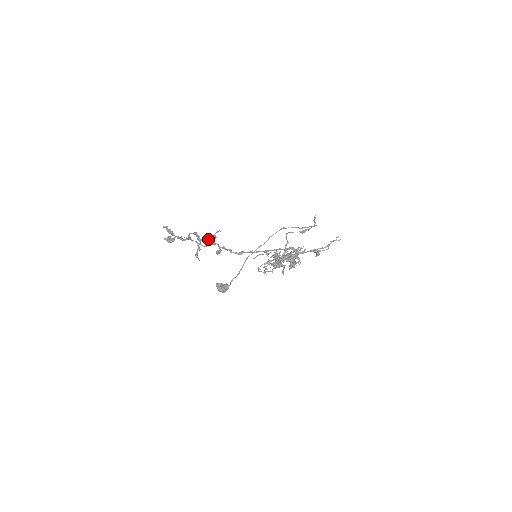
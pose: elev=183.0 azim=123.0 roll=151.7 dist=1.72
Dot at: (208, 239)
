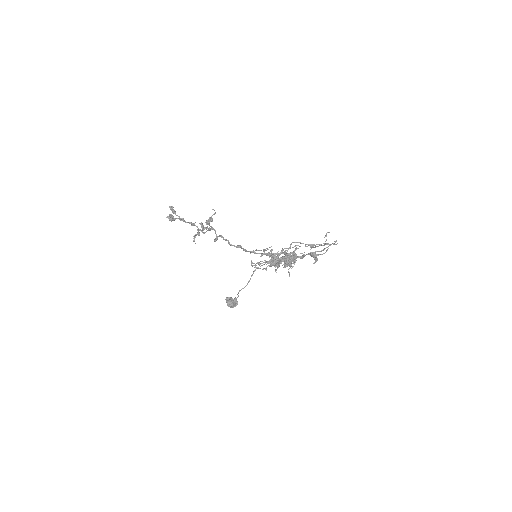
Dot at: (206, 222)
